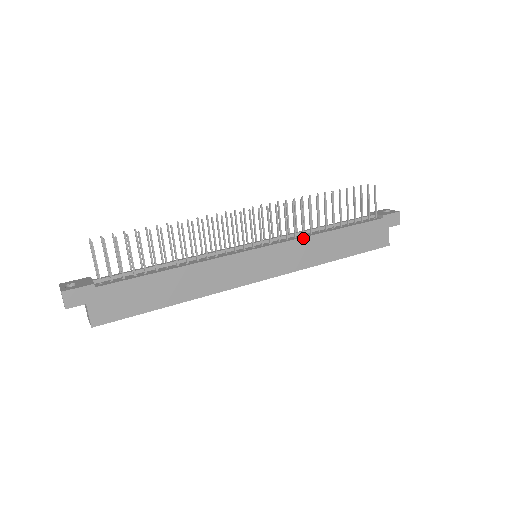
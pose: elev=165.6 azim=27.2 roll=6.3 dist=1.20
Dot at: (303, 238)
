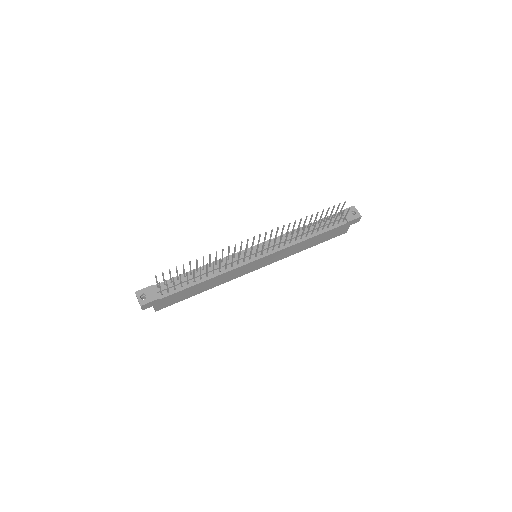
Dot at: (289, 247)
